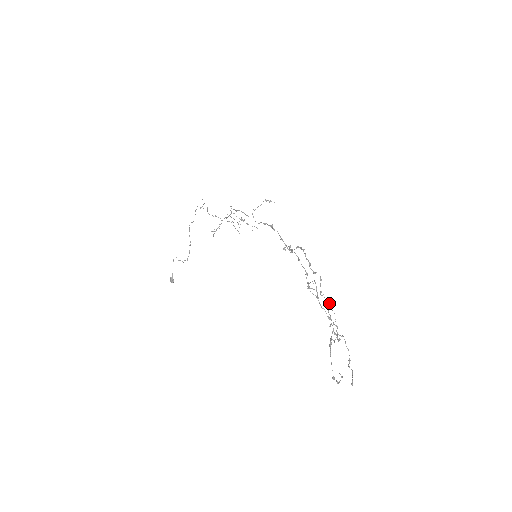
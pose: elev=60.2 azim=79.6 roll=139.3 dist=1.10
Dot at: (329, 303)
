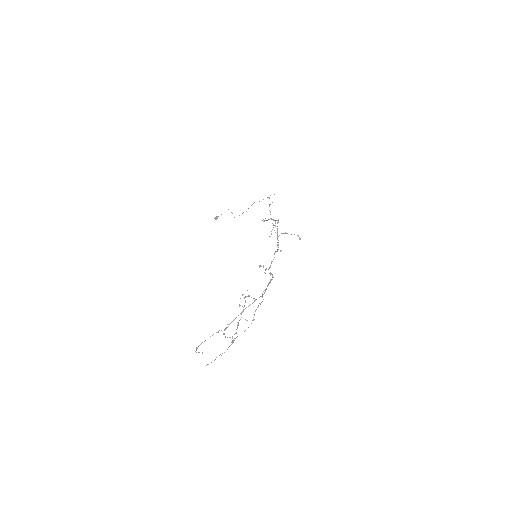
Dot at: occluded
